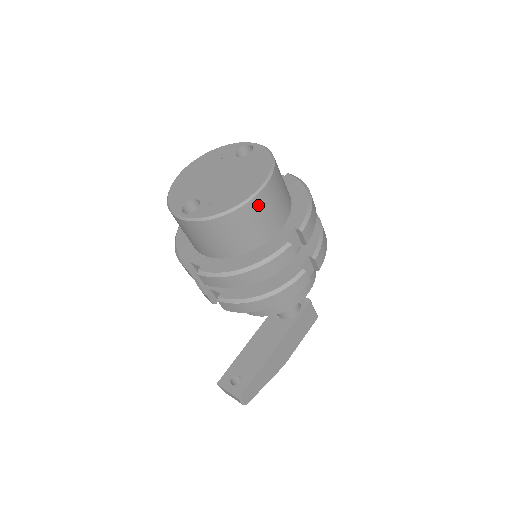
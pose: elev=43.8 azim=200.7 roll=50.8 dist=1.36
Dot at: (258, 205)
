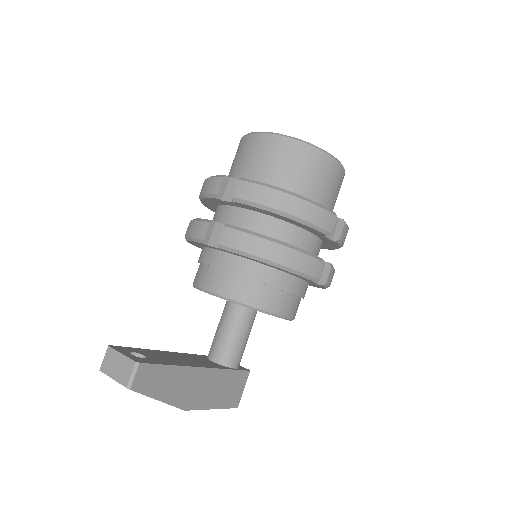
Dot at: (332, 168)
